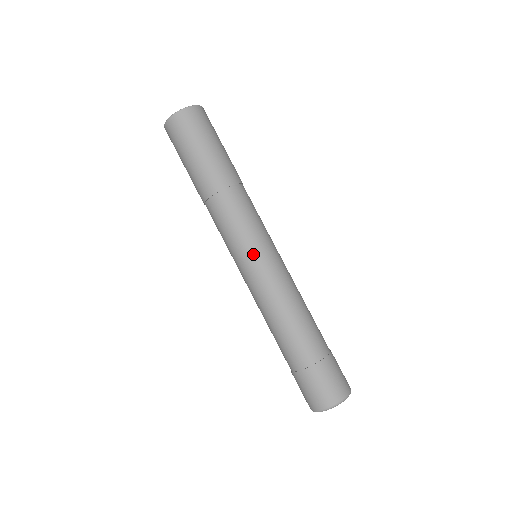
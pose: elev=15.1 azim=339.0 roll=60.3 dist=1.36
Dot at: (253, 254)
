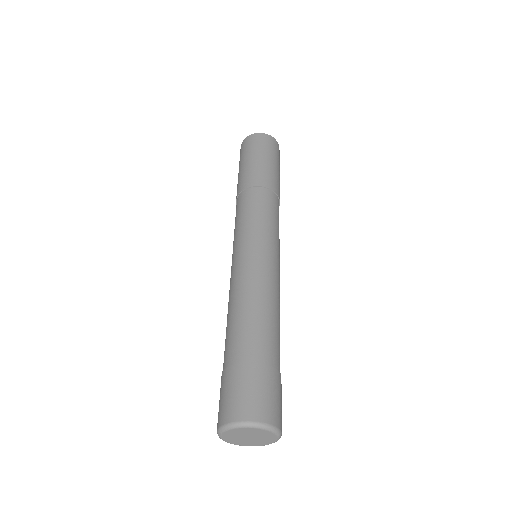
Dot at: (274, 244)
